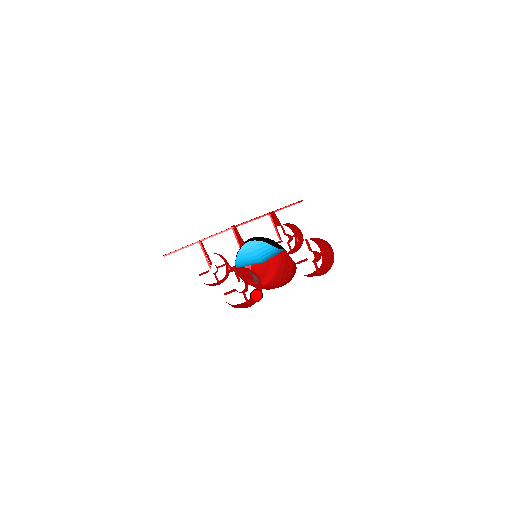
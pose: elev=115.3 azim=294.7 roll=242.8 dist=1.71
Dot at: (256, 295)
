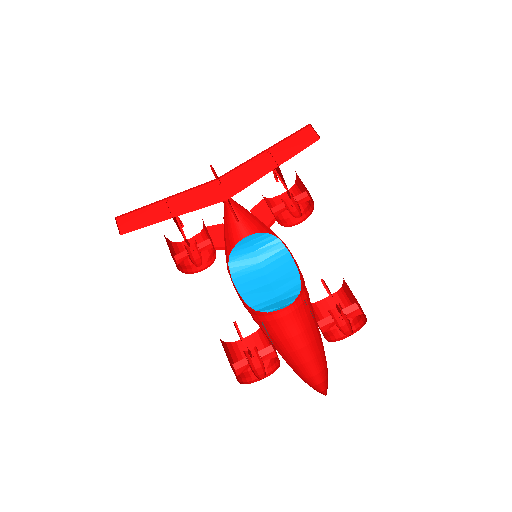
Dot at: (264, 342)
